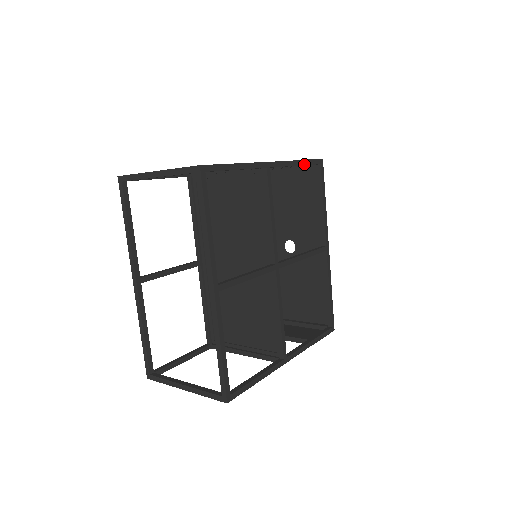
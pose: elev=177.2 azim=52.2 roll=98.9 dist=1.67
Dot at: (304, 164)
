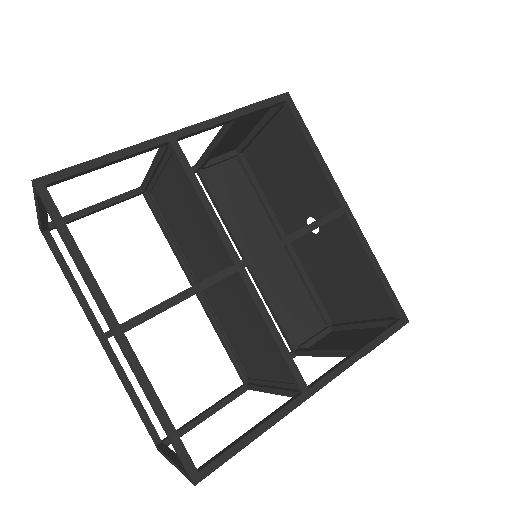
Dot at: (249, 112)
